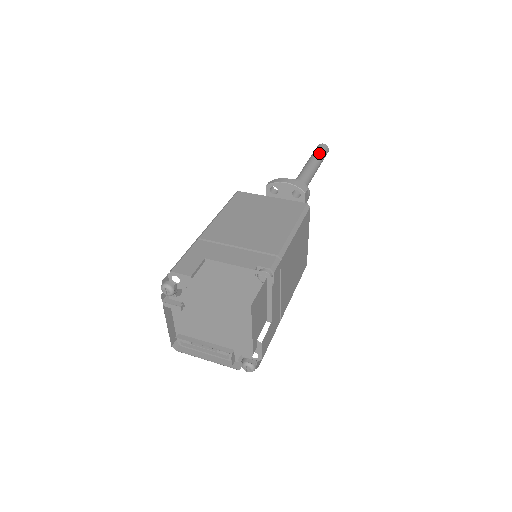
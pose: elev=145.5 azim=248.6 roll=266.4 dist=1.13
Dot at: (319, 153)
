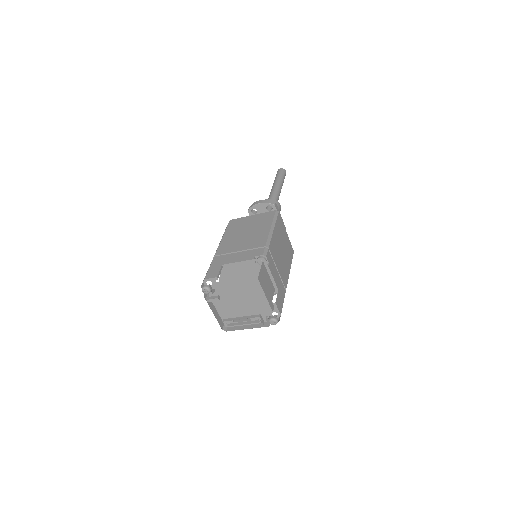
Dot at: (279, 176)
